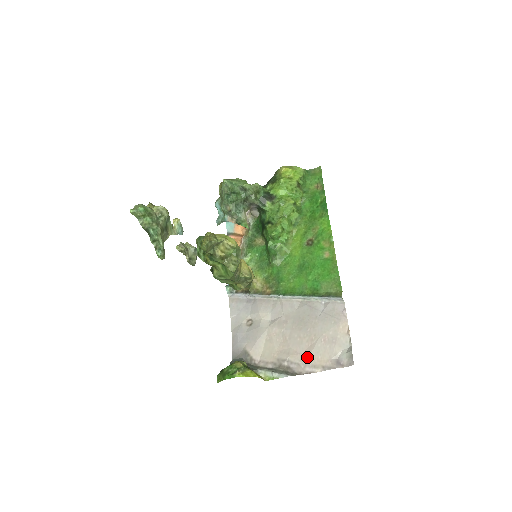
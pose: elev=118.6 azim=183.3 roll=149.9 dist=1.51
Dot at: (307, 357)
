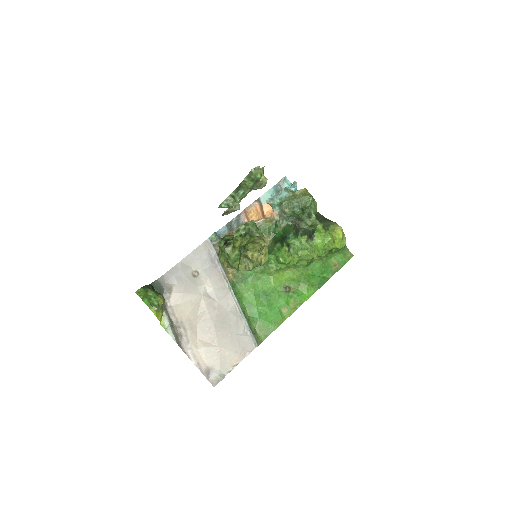
Dot at: (198, 345)
